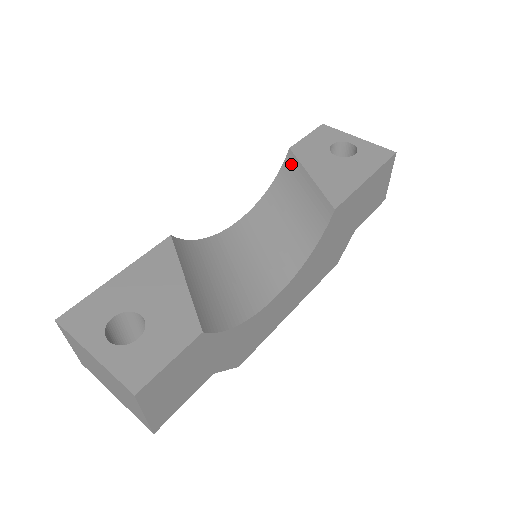
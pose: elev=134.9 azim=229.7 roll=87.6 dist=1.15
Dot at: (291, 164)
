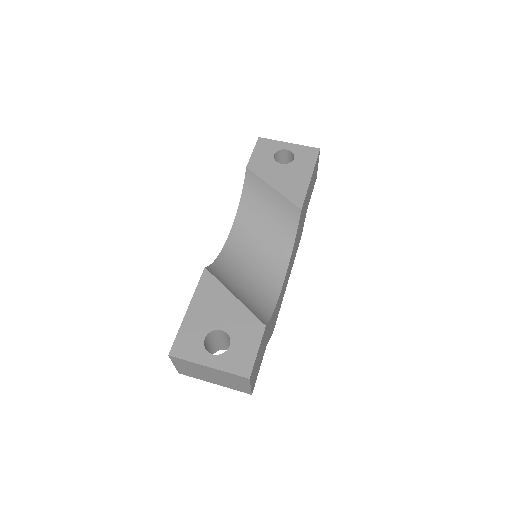
Dot at: (252, 179)
